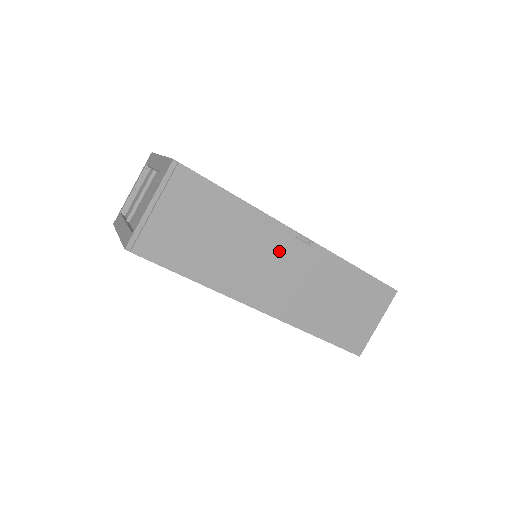
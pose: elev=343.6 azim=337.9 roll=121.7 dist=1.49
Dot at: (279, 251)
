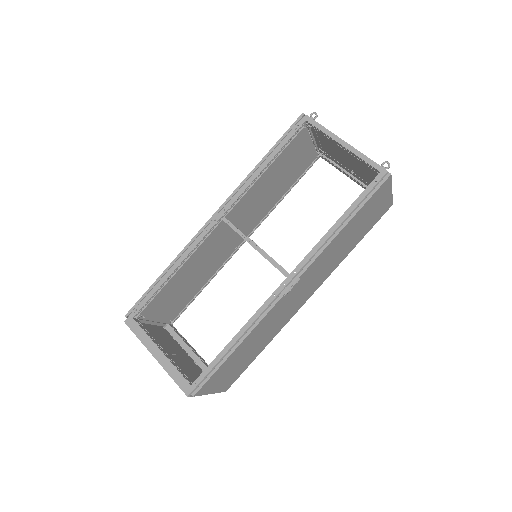
Dot at: (286, 303)
